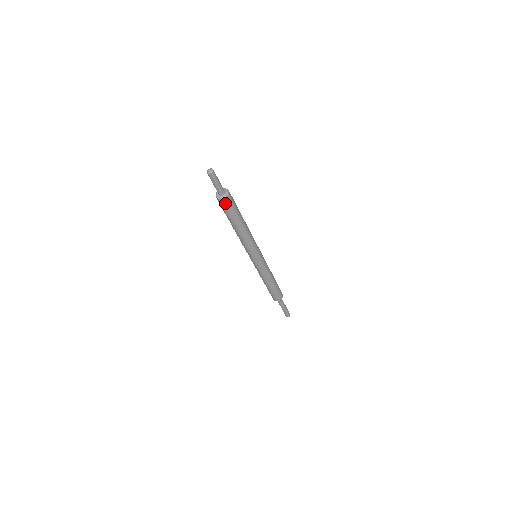
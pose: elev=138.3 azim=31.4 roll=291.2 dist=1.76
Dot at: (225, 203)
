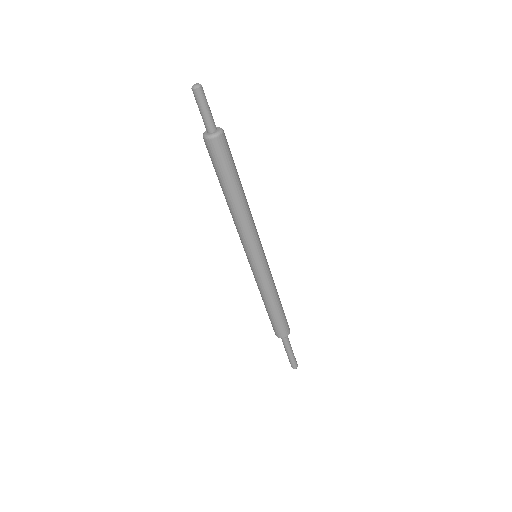
Dot at: (208, 147)
